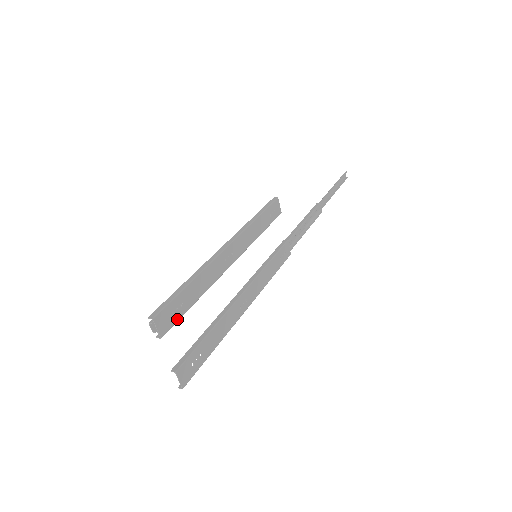
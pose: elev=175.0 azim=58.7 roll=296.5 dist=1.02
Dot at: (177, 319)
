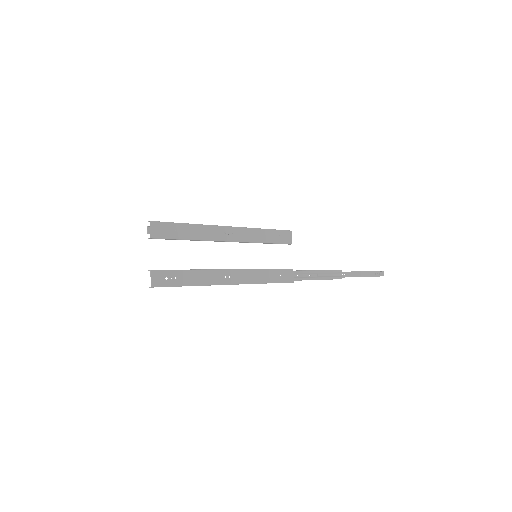
Dot at: (168, 237)
